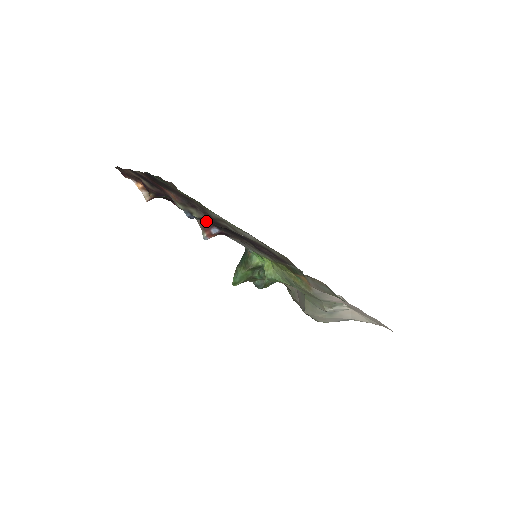
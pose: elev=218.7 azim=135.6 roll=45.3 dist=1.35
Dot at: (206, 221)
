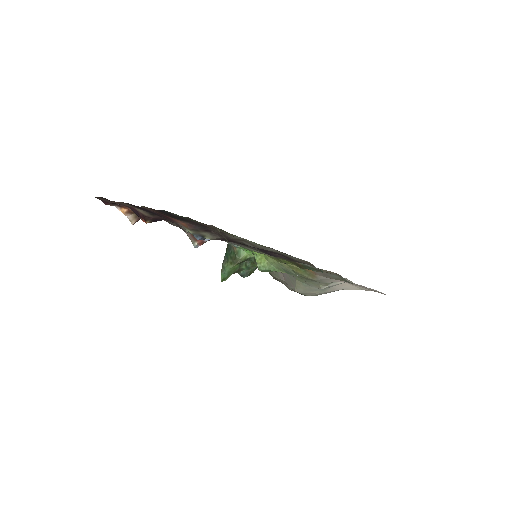
Dot at: occluded
